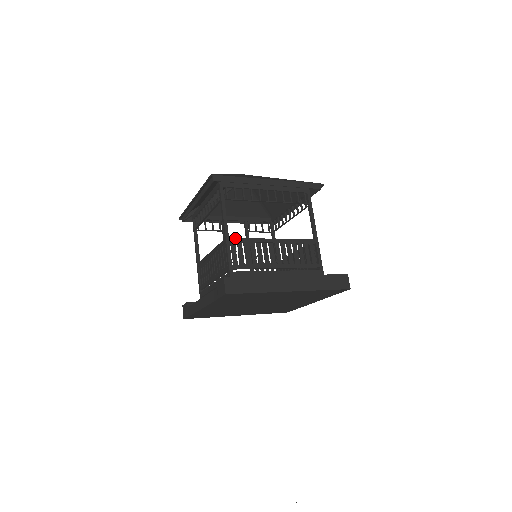
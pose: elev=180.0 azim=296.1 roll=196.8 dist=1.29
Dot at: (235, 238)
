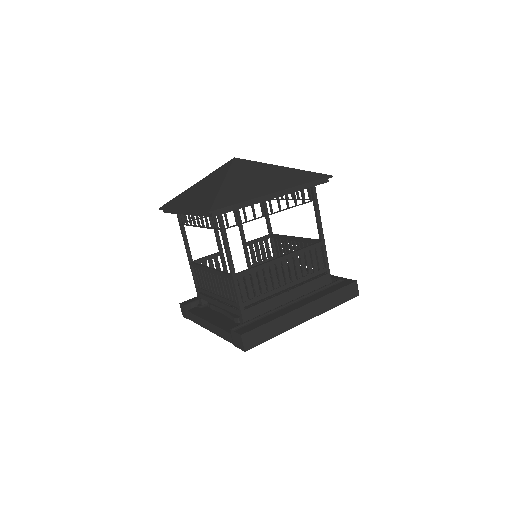
Dot at: (242, 272)
